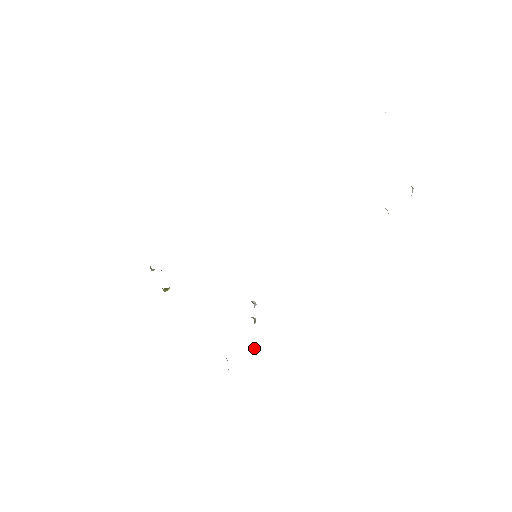
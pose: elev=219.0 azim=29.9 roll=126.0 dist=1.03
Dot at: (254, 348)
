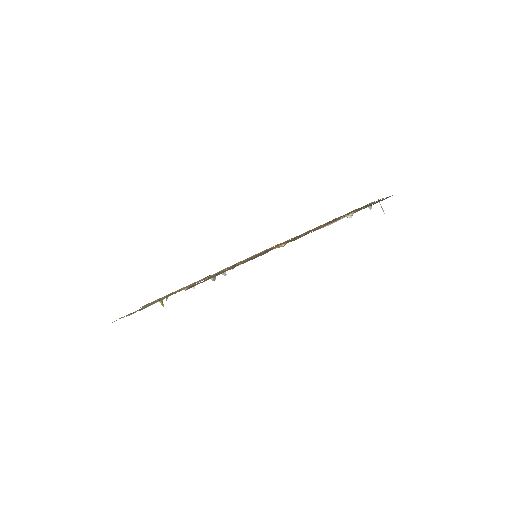
Dot at: occluded
